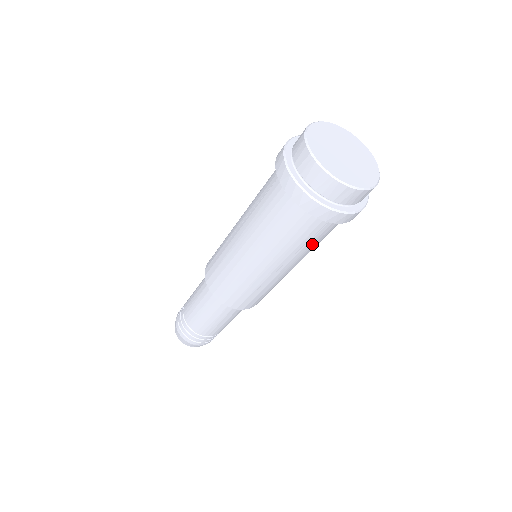
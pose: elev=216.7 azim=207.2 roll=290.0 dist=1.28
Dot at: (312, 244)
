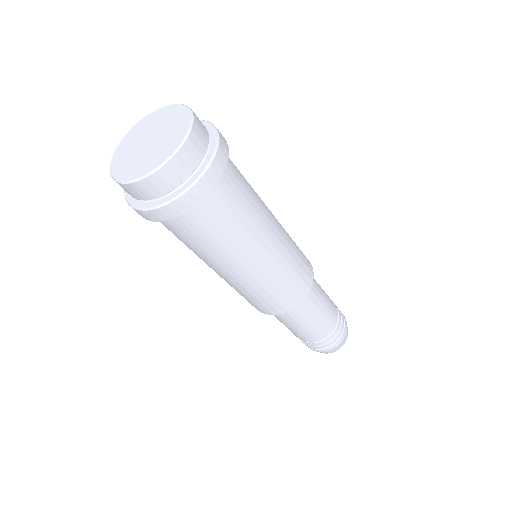
Dot at: (230, 228)
